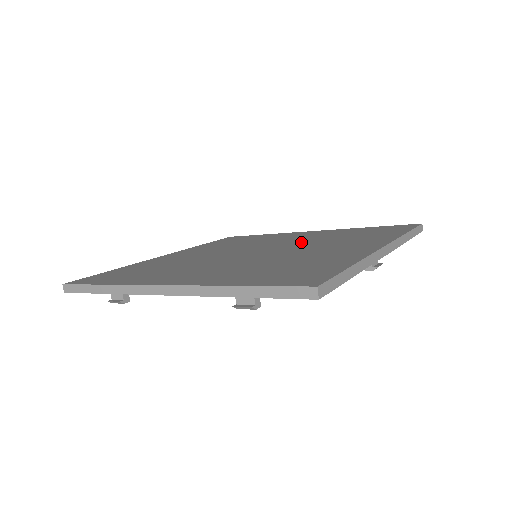
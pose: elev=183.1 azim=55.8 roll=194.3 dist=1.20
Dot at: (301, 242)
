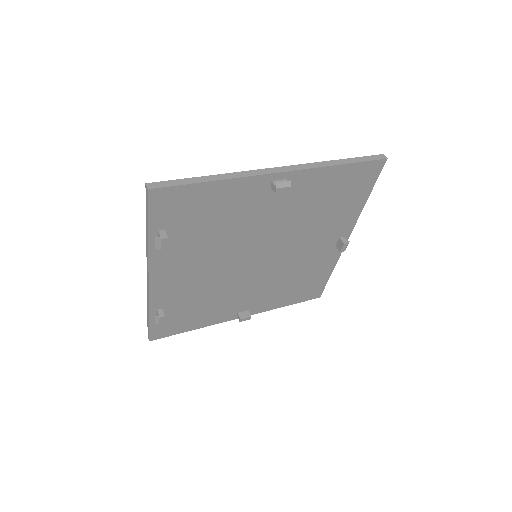
Dot at: occluded
